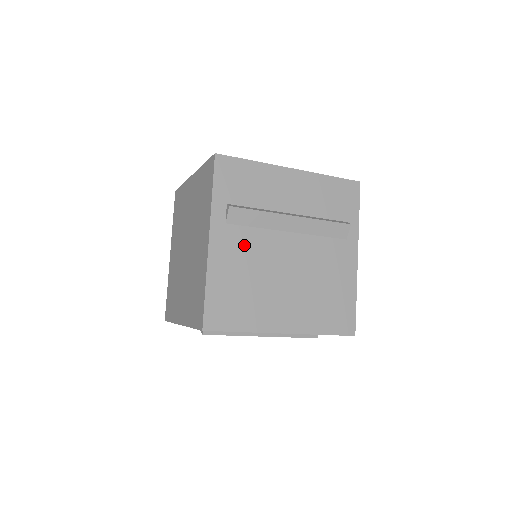
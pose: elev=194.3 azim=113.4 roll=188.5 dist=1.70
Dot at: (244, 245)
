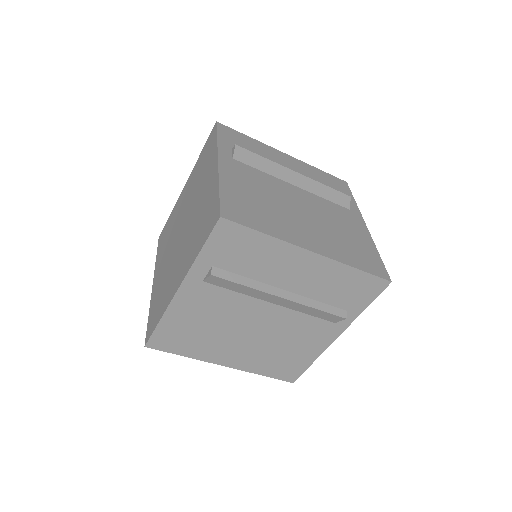
Dot at: (253, 177)
